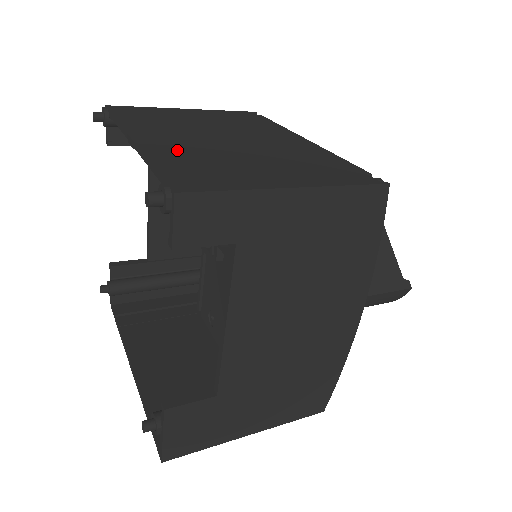
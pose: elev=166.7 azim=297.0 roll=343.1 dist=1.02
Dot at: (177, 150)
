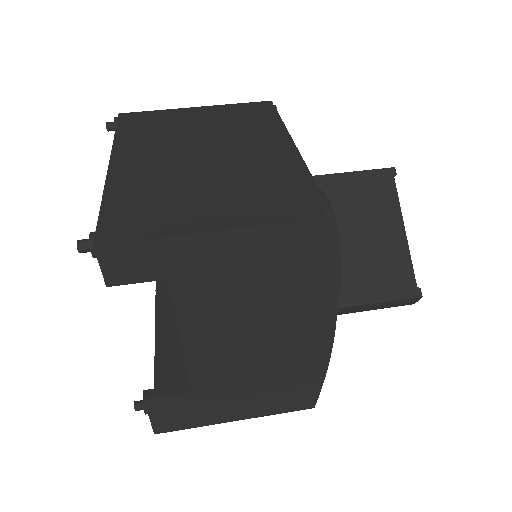
Dot at: (139, 179)
